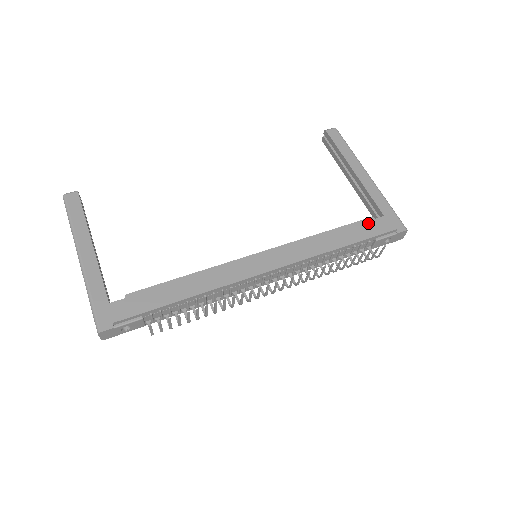
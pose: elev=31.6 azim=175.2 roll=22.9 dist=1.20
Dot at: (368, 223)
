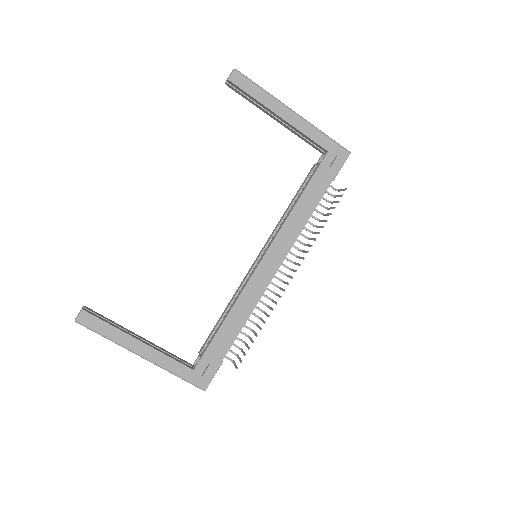
Dot at: (322, 171)
